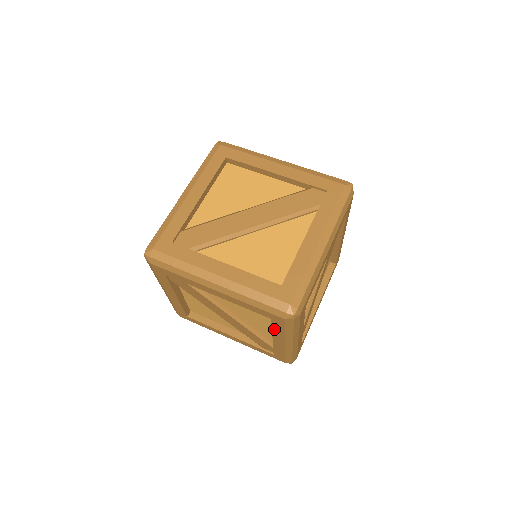
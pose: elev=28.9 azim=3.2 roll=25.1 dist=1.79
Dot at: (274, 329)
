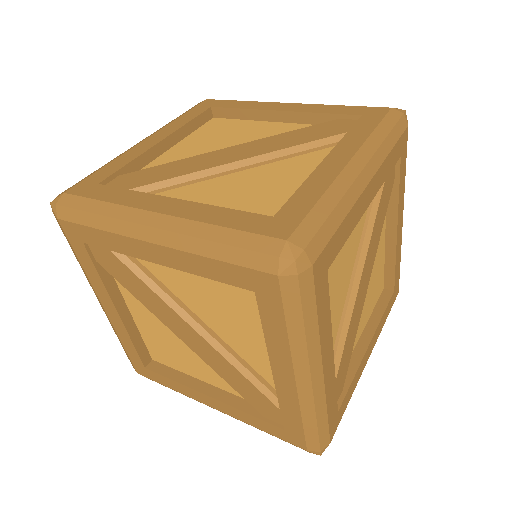
Dot at: (267, 331)
